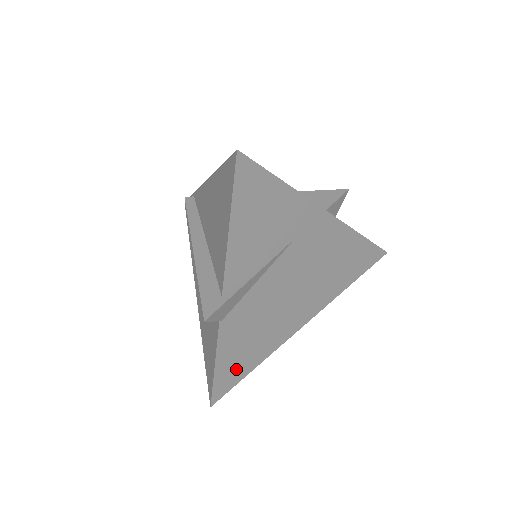
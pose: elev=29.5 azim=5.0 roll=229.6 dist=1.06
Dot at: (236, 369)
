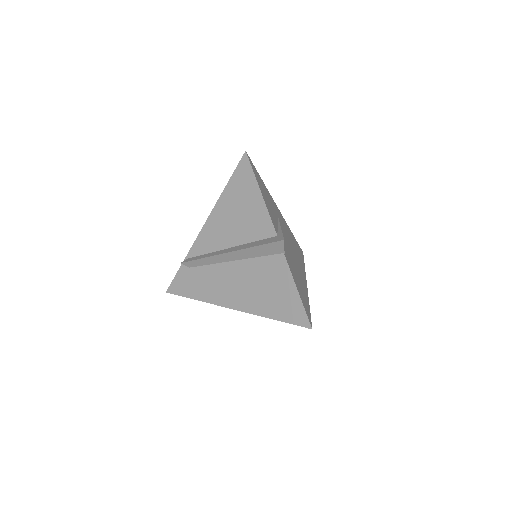
Dot at: (305, 301)
